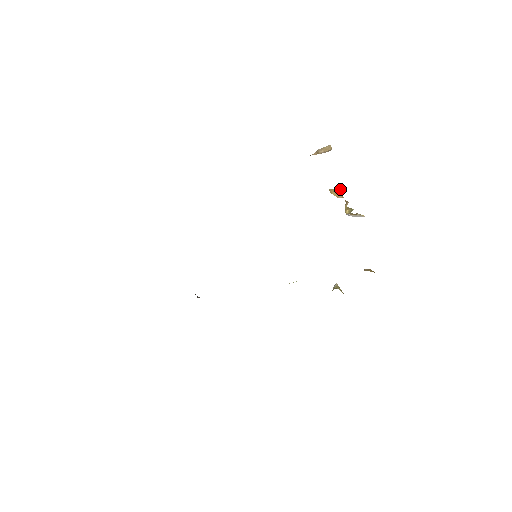
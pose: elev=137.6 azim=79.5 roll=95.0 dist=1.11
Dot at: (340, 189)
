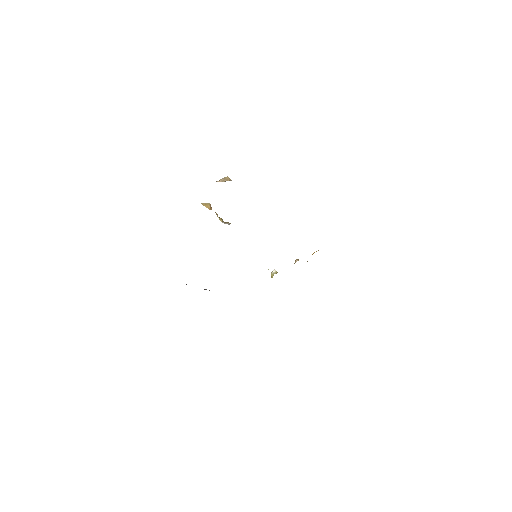
Dot at: (210, 204)
